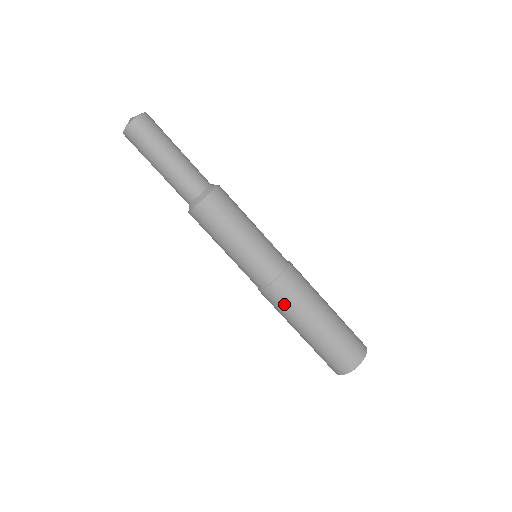
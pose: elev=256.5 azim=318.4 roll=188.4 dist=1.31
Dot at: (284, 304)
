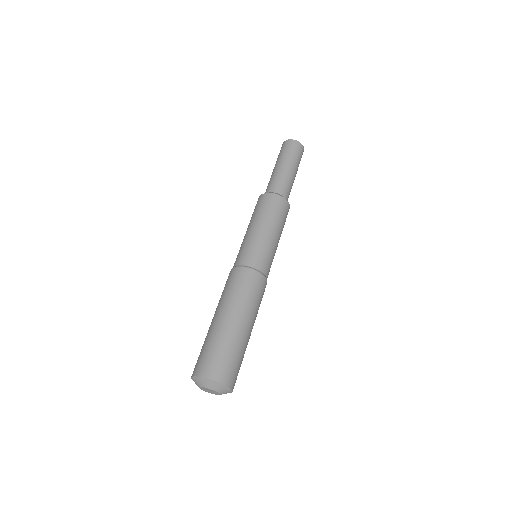
Dot at: (230, 286)
